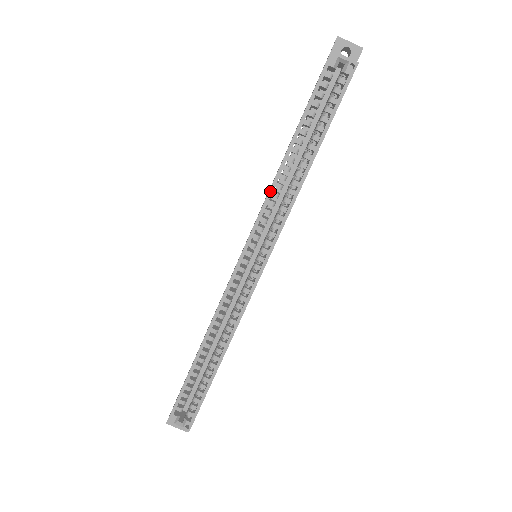
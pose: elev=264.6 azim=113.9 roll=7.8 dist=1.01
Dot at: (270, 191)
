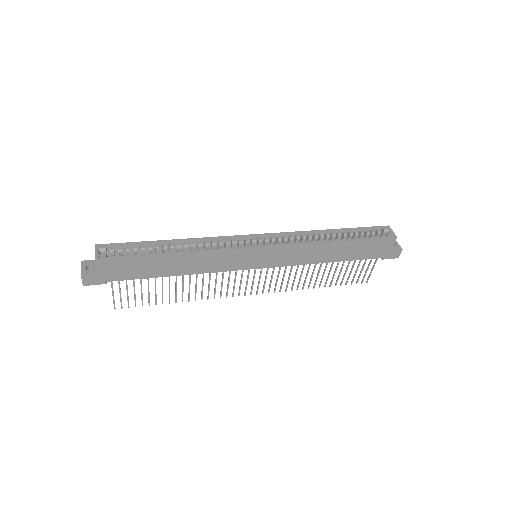
Dot at: (304, 231)
